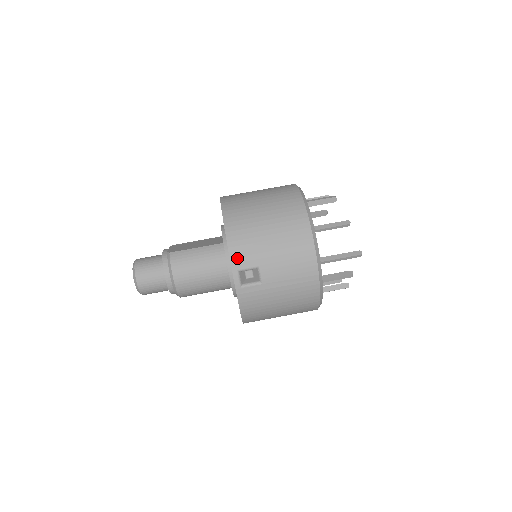
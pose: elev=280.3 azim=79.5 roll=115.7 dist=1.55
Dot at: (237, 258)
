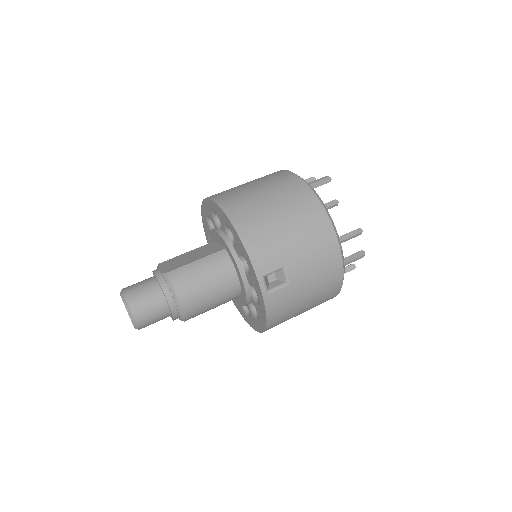
Dot at: (259, 262)
